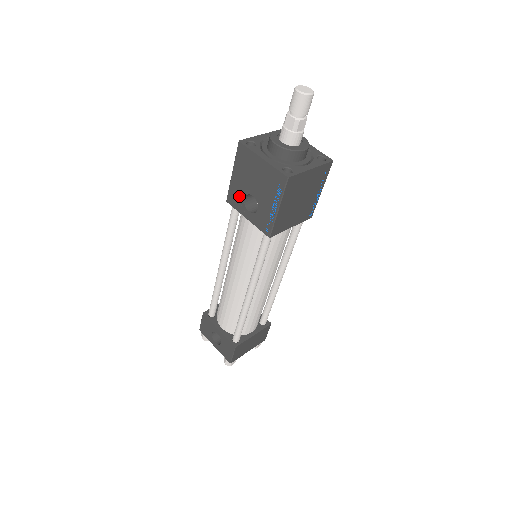
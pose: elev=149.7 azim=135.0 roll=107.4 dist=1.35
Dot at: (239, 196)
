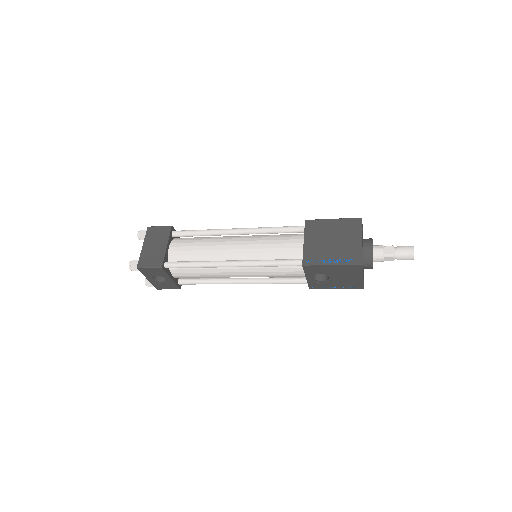
Dot at: (318, 272)
